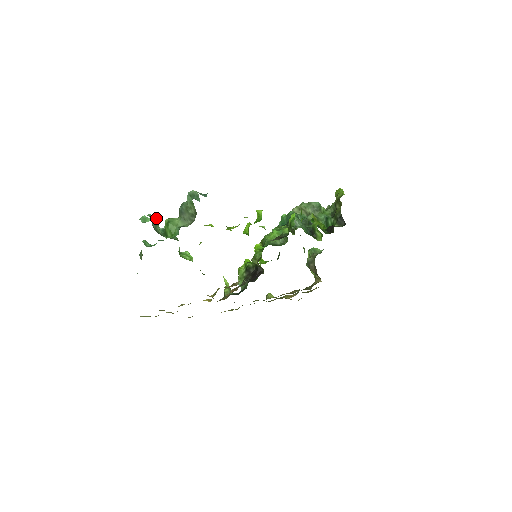
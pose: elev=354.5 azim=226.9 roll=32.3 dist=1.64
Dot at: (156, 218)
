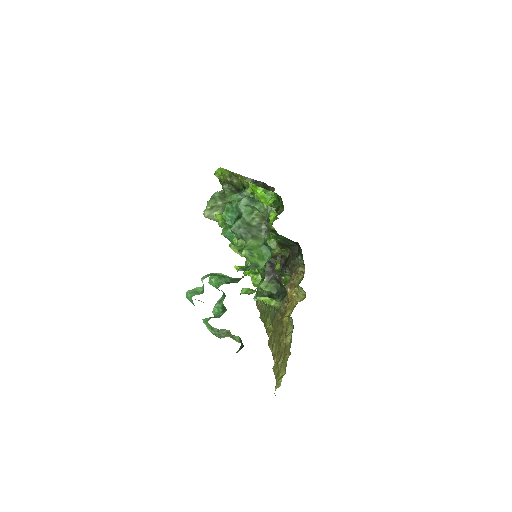
Dot at: (213, 273)
